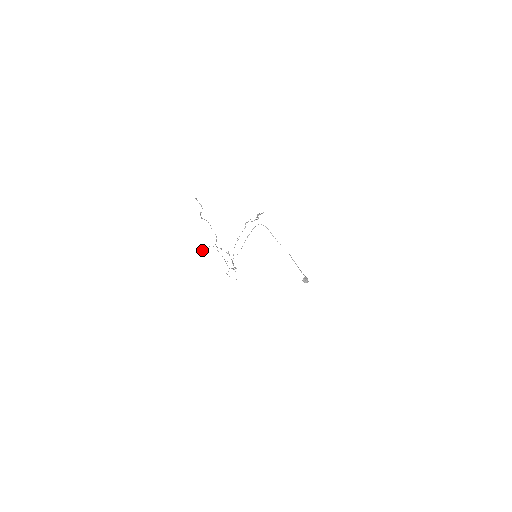
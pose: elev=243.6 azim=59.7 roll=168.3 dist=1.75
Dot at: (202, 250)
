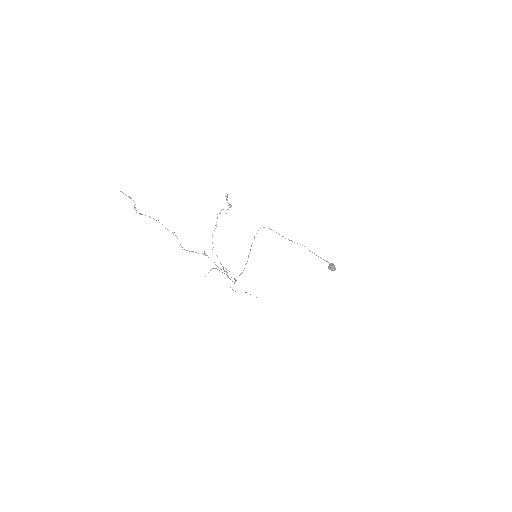
Dot at: occluded
